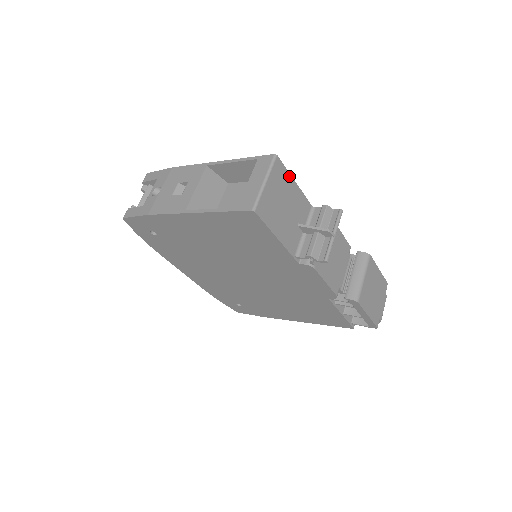
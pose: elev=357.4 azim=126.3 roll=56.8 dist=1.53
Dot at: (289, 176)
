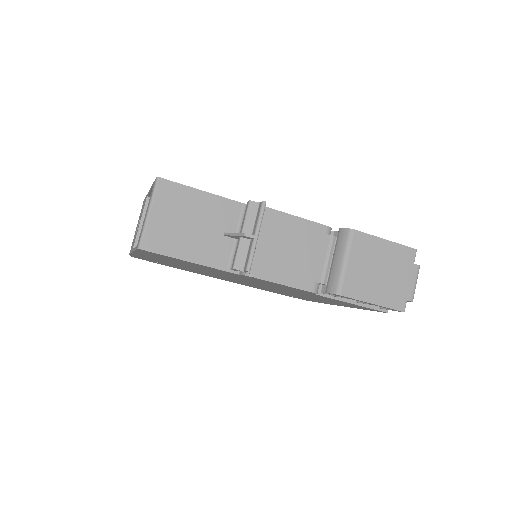
Dot at: (188, 189)
